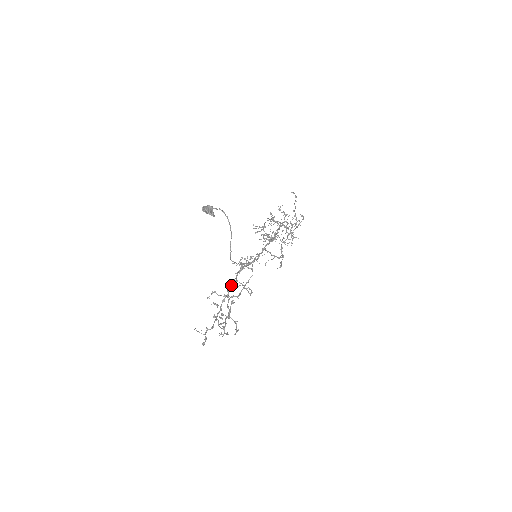
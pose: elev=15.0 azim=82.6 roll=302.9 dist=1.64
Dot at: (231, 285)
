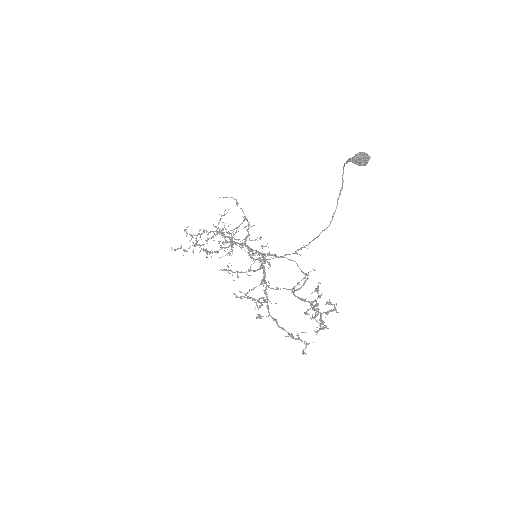
Dot at: (268, 287)
